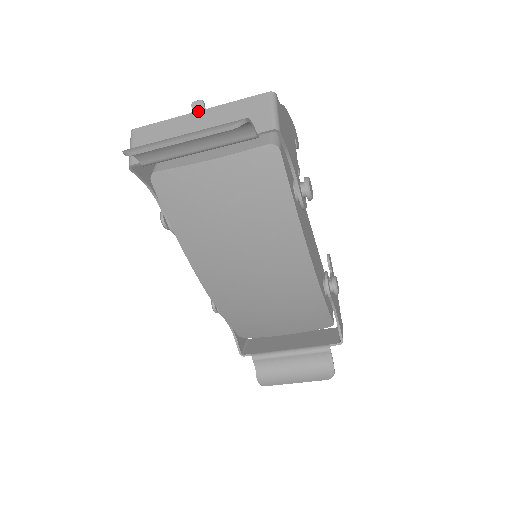
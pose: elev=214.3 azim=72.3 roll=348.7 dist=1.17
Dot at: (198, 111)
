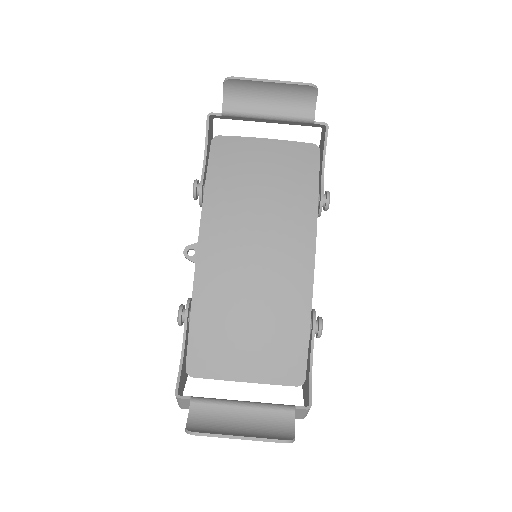
Dot at: occluded
